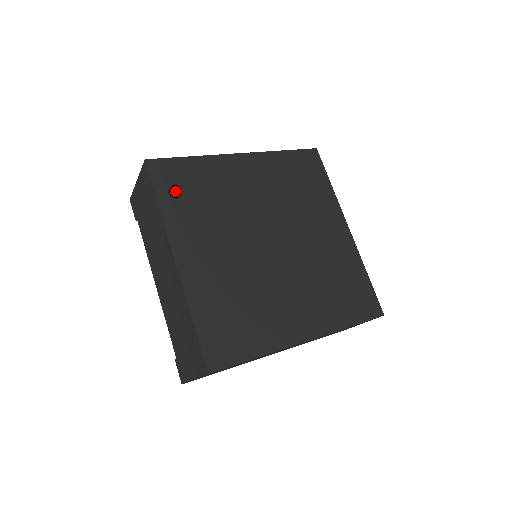
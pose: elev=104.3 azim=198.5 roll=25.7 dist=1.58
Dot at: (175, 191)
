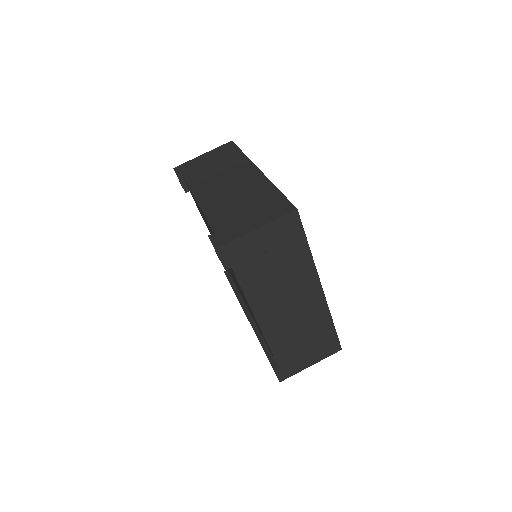
Dot at: occluded
